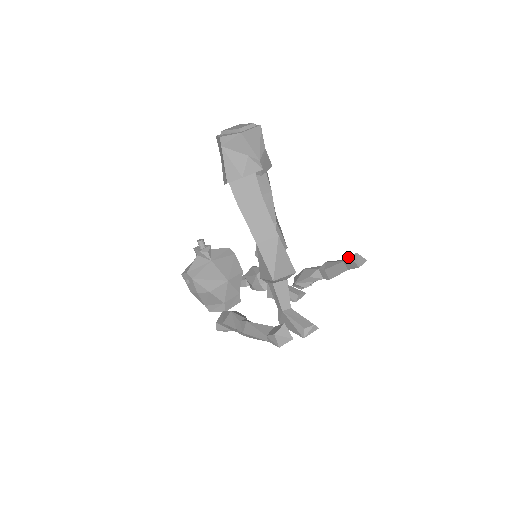
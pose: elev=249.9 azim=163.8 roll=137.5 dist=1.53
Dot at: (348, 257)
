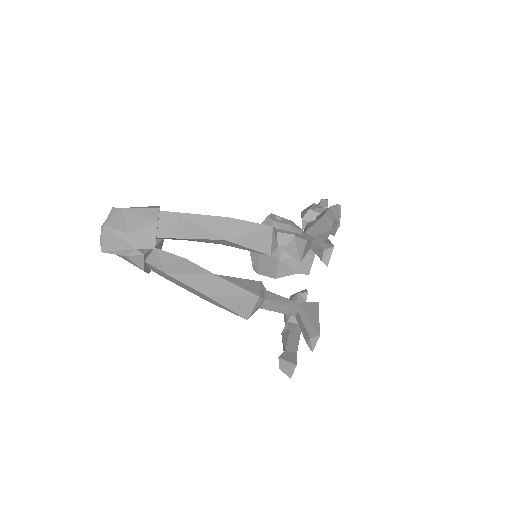
Dot at: (287, 250)
